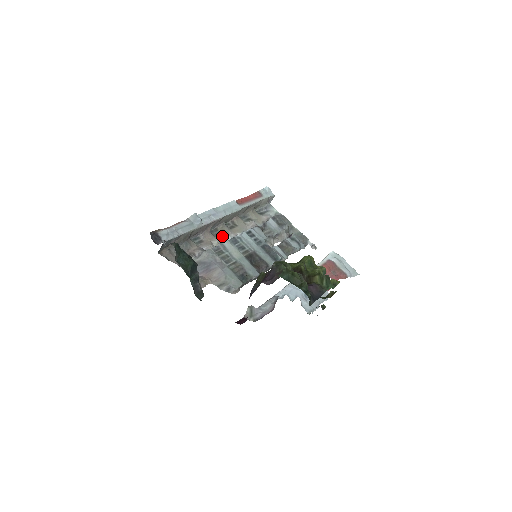
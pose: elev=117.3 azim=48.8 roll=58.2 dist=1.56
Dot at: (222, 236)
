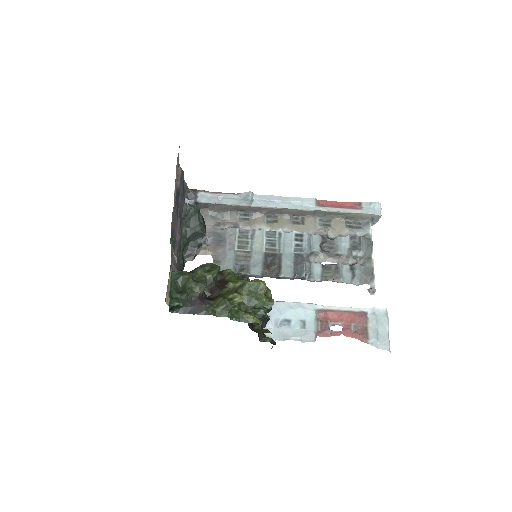
Dot at: (274, 225)
